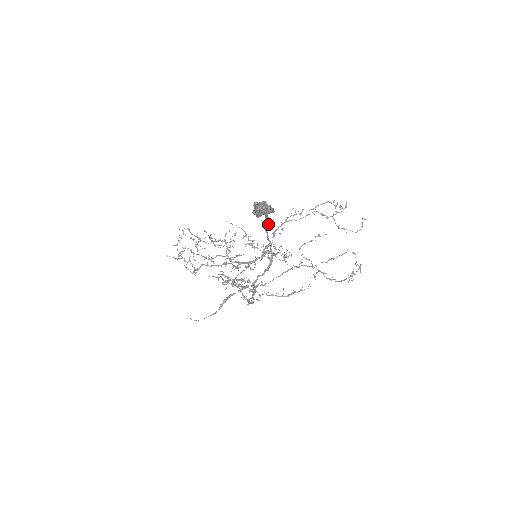
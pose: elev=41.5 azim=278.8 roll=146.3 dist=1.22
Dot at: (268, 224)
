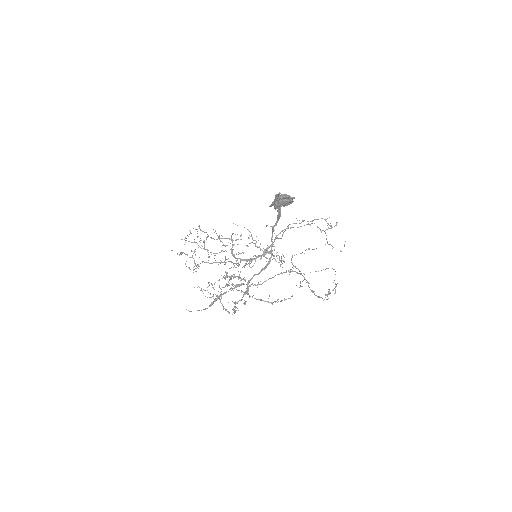
Dot at: (277, 222)
